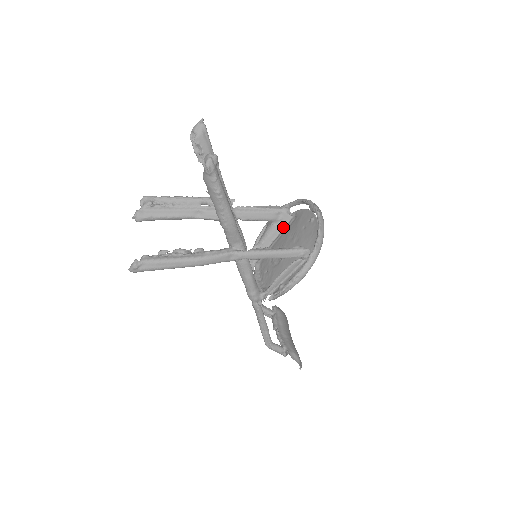
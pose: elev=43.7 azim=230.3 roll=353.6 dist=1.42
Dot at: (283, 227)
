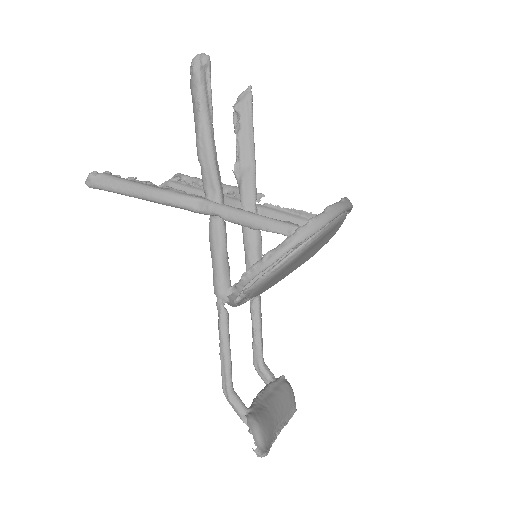
Dot at: occluded
